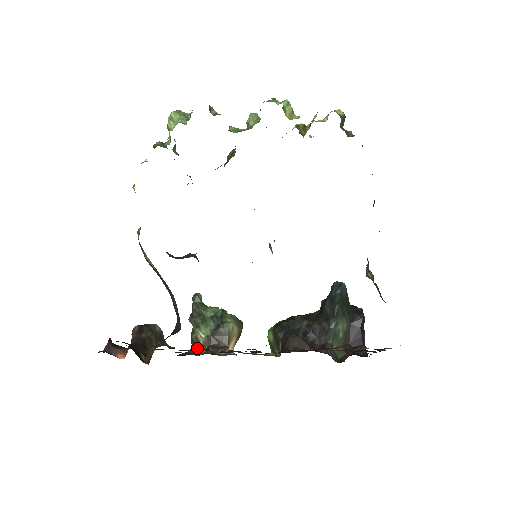
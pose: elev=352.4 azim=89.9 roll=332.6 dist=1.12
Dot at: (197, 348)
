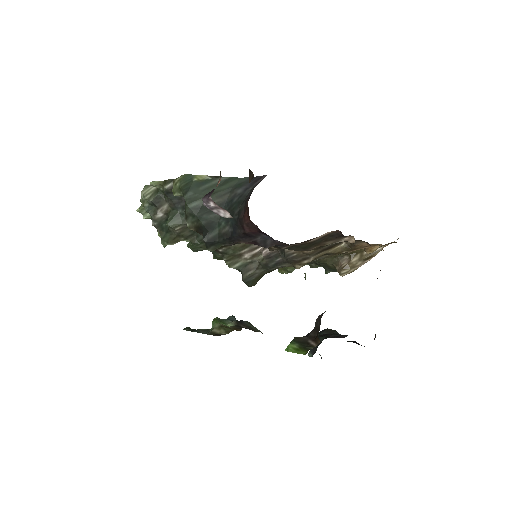
Dot at: (227, 333)
